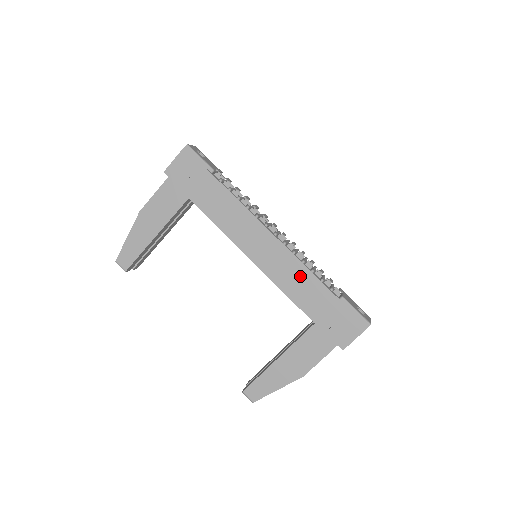
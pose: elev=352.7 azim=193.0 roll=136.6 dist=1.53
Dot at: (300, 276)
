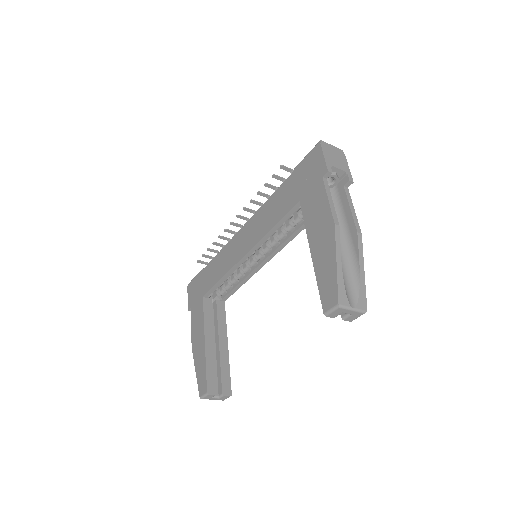
Dot at: (268, 209)
